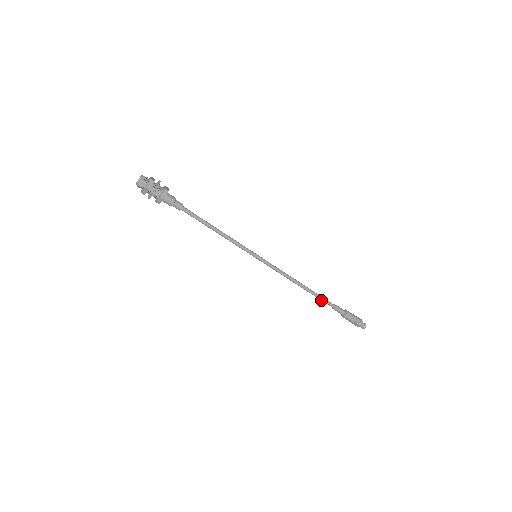
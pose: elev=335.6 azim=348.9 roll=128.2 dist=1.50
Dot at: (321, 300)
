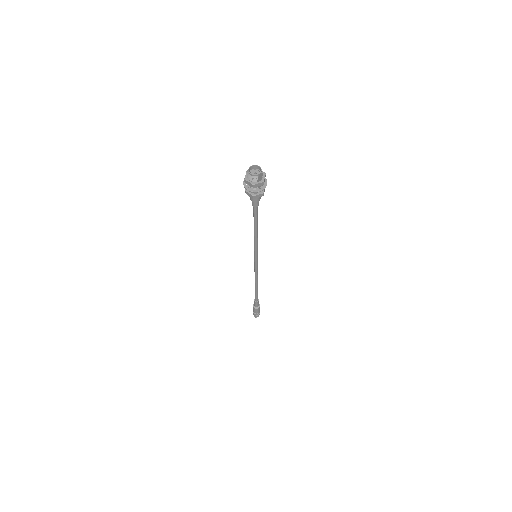
Dot at: (256, 295)
